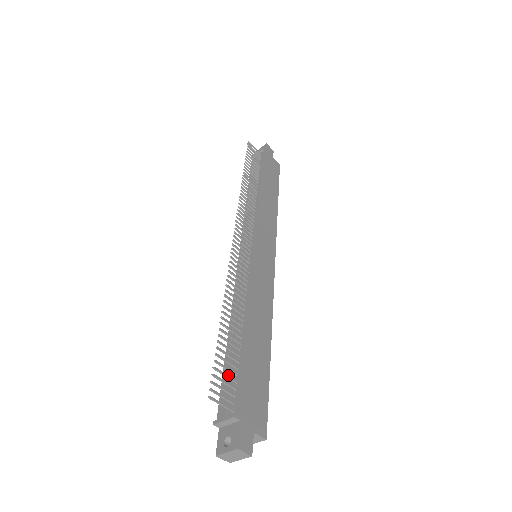
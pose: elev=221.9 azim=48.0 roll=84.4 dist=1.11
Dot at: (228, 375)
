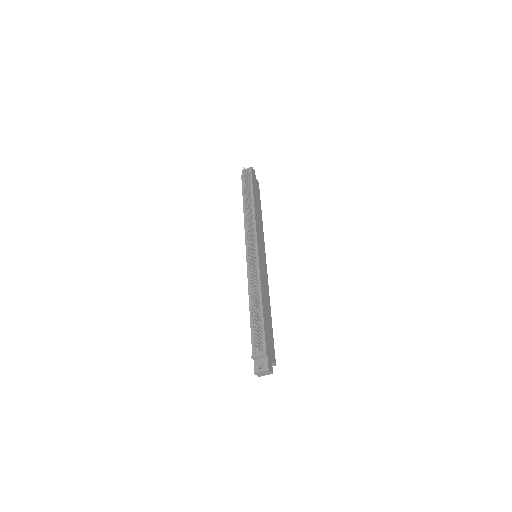
Dot at: (259, 333)
